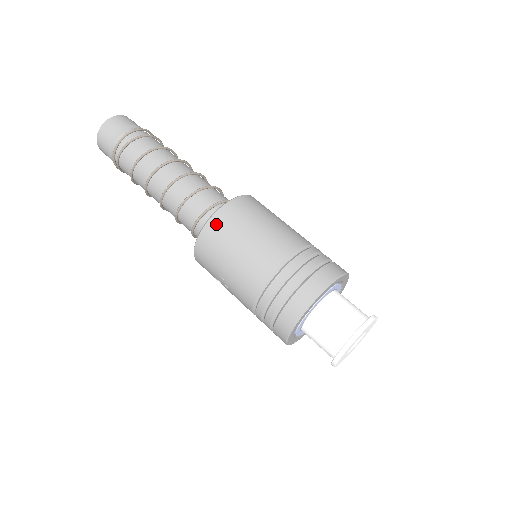
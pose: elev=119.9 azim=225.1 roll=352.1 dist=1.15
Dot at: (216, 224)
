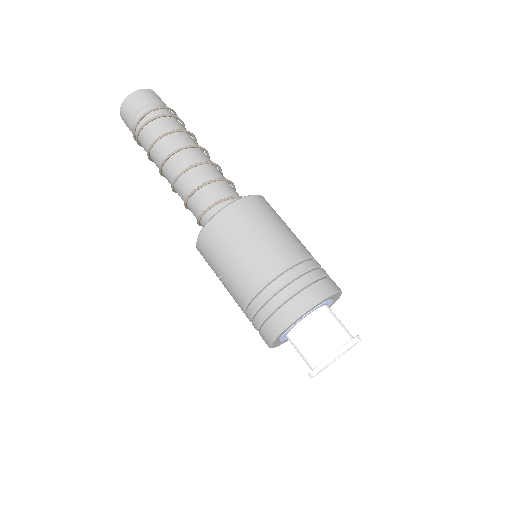
Dot at: (223, 220)
